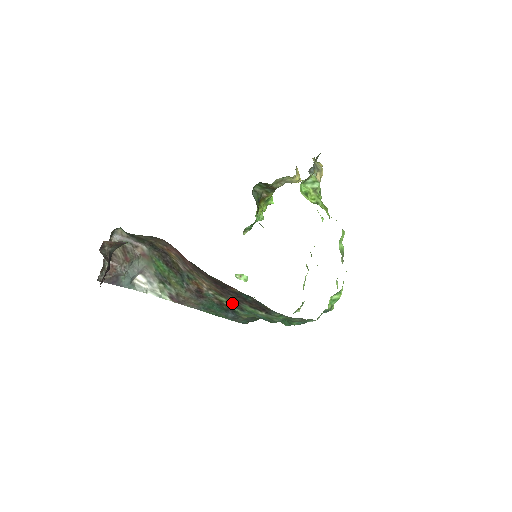
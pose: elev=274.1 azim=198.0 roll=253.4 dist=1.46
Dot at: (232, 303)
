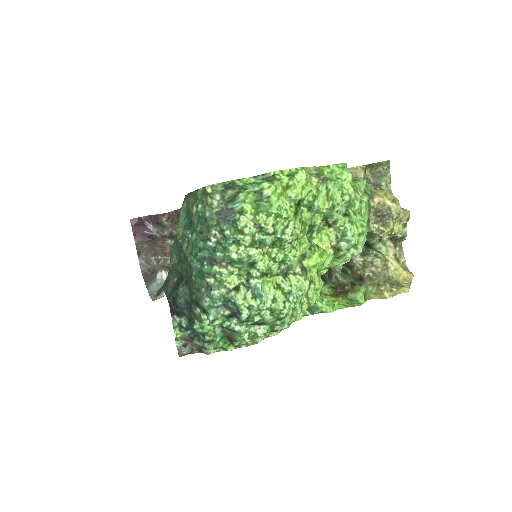
Dot at: occluded
